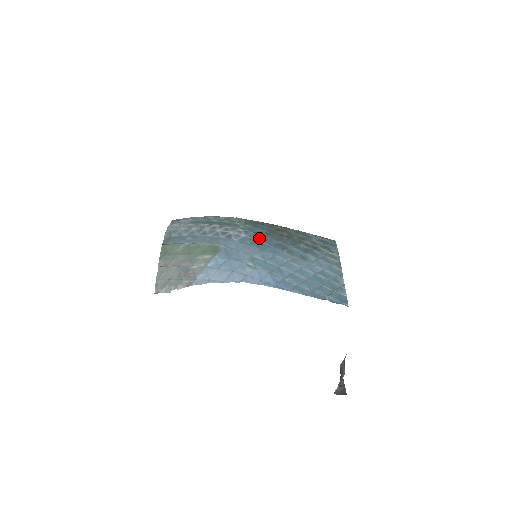
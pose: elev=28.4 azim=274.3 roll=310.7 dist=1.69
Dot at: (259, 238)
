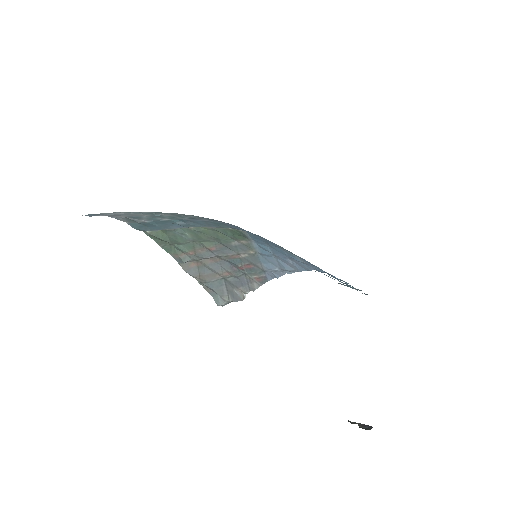
Dot at: occluded
